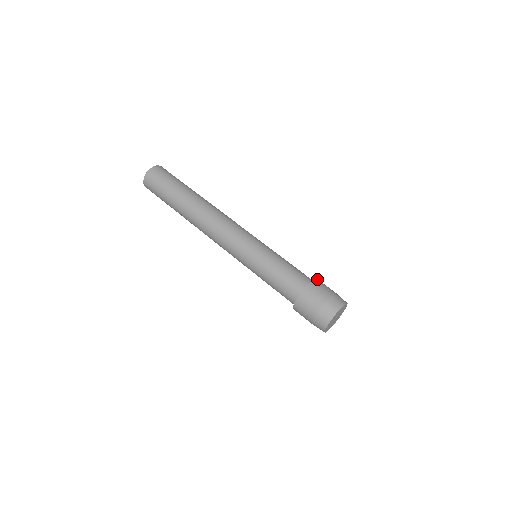
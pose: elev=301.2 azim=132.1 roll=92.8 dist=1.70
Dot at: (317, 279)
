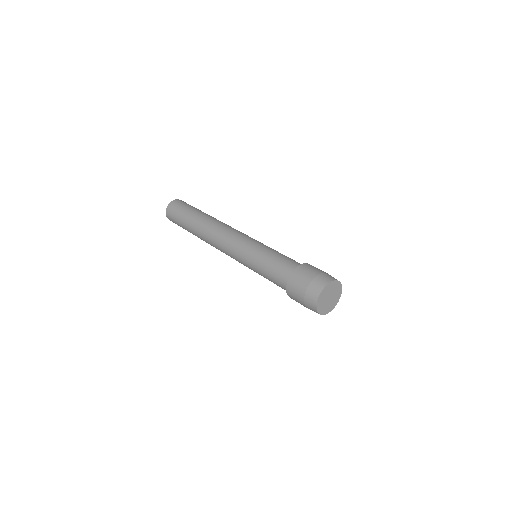
Dot at: (306, 263)
